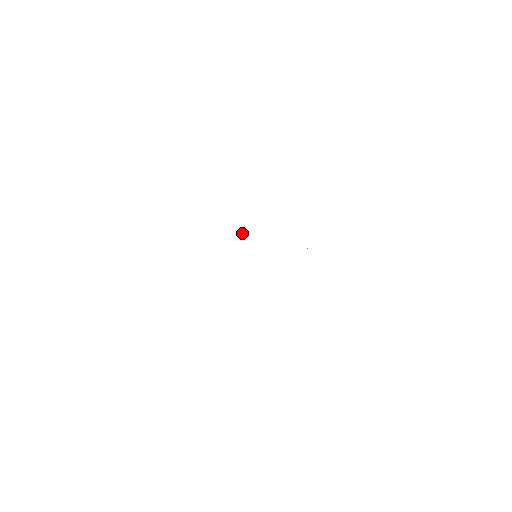
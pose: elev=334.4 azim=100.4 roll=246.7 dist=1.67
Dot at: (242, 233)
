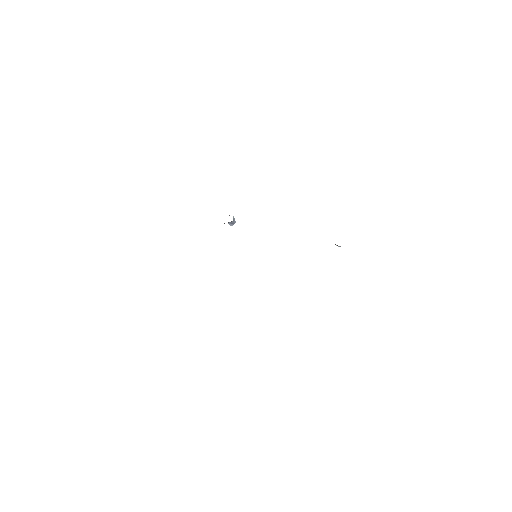
Dot at: (233, 219)
